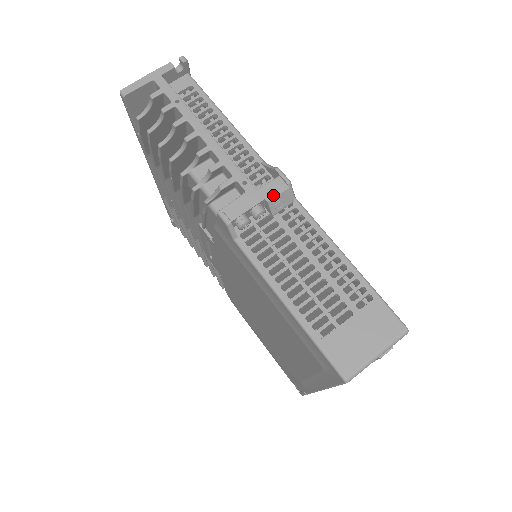
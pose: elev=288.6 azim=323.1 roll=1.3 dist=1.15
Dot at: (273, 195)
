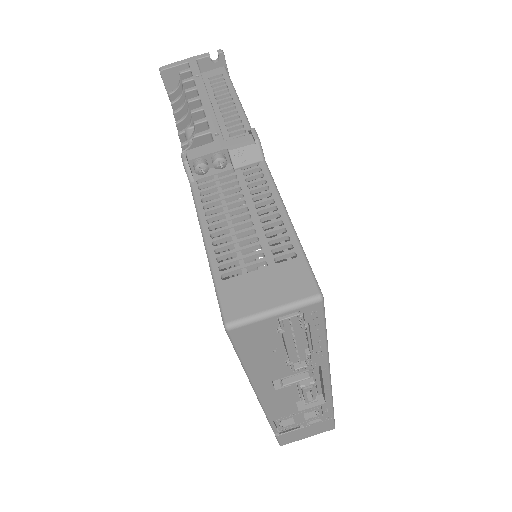
Dot at: (236, 146)
